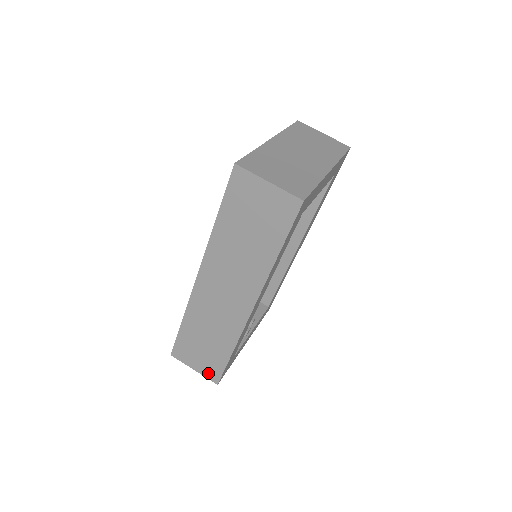
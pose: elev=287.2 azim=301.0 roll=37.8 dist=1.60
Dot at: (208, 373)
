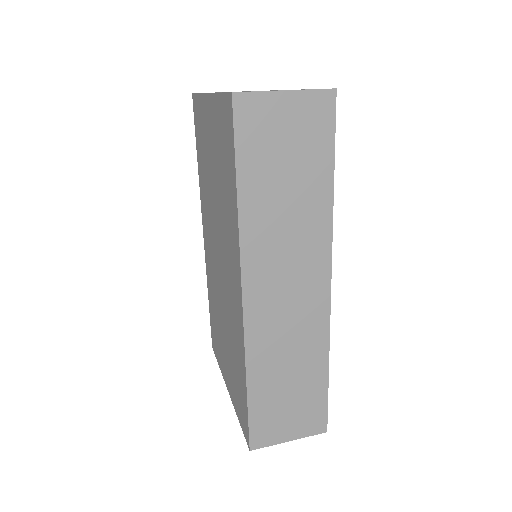
Dot at: (309, 427)
